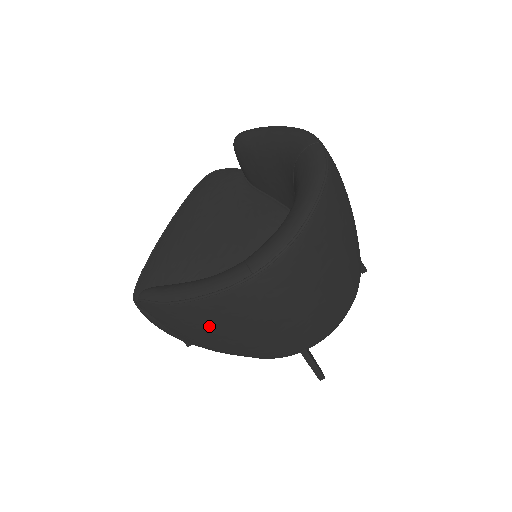
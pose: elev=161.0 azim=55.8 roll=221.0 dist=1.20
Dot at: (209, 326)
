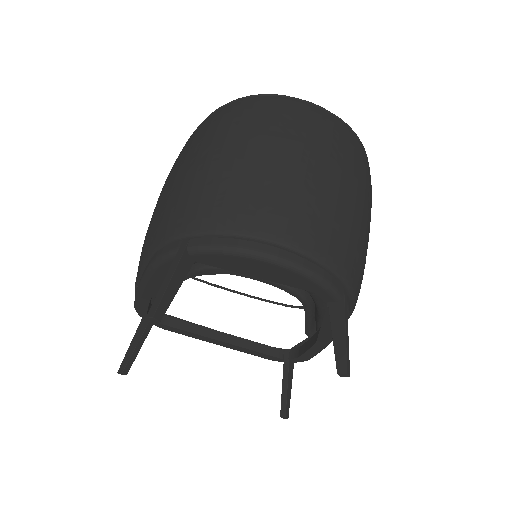
Dot at: (174, 168)
